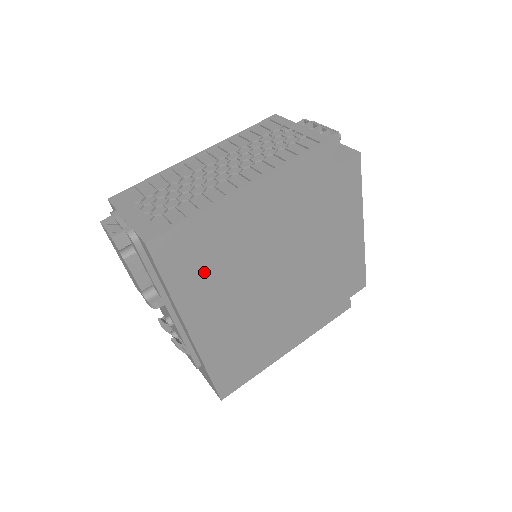
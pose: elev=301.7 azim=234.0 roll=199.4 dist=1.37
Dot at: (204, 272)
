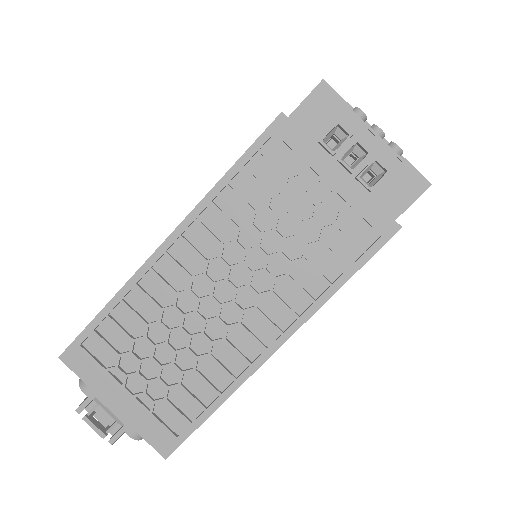
Dot at: occluded
